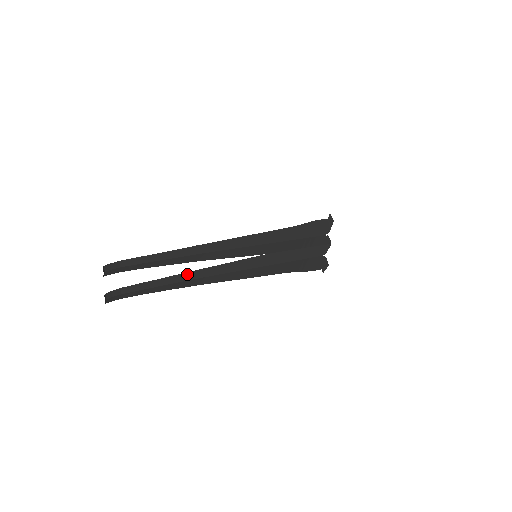
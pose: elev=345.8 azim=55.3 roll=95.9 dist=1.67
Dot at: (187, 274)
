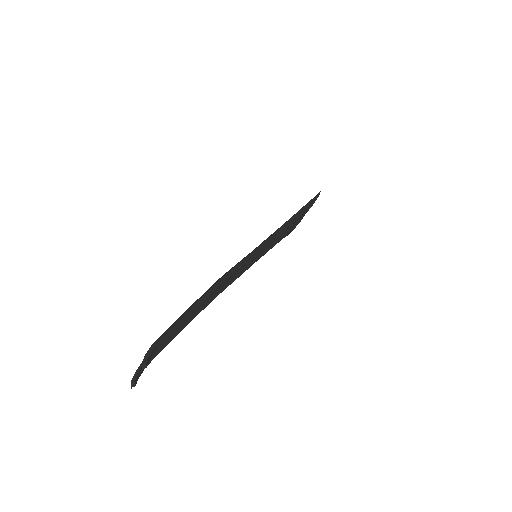
Dot at: (201, 307)
